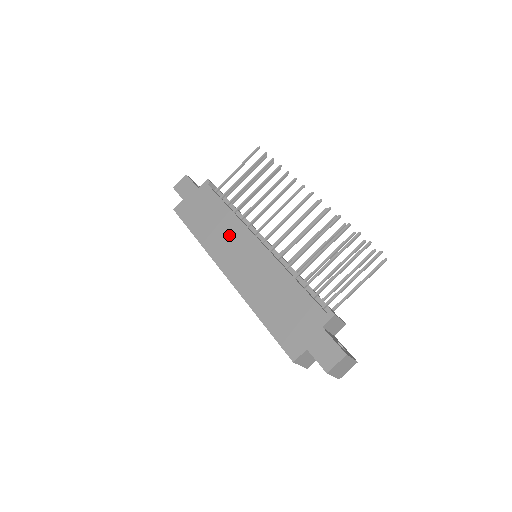
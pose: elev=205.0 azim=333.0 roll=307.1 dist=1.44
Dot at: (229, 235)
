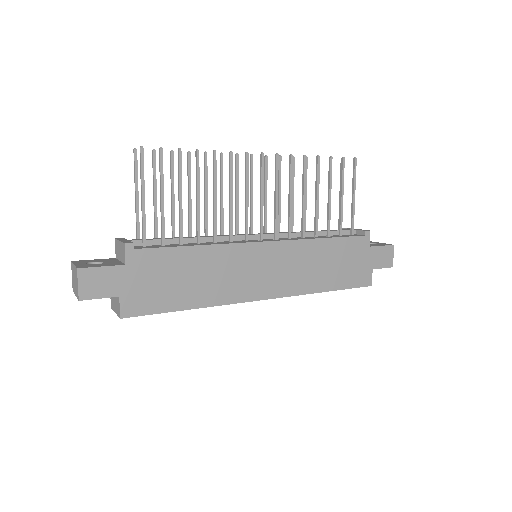
Dot at: (232, 268)
